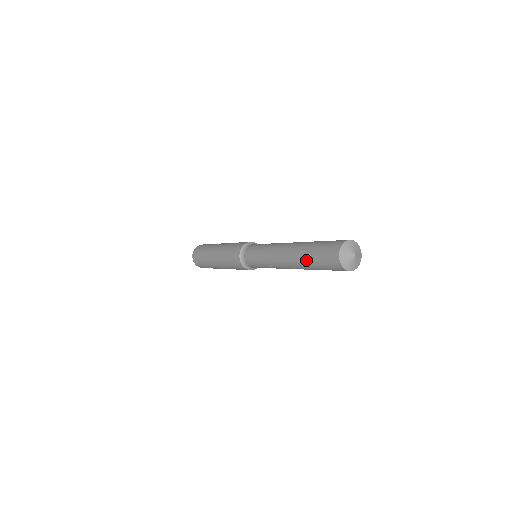
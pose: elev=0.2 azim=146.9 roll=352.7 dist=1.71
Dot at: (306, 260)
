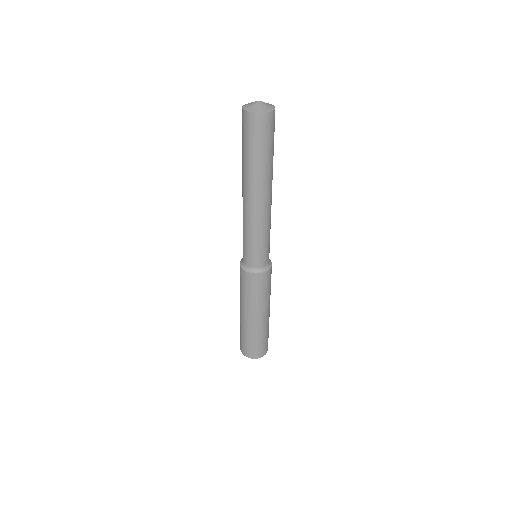
Dot at: (243, 160)
